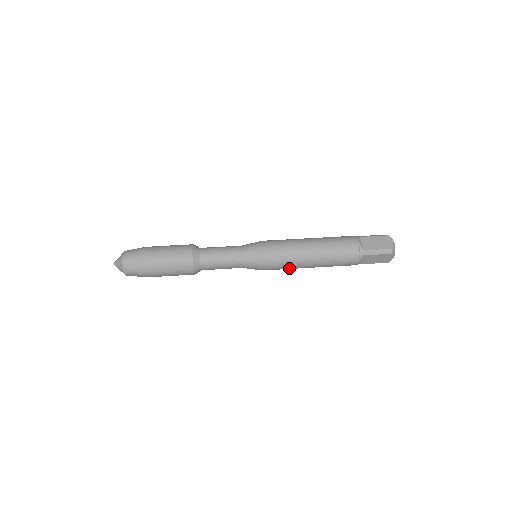
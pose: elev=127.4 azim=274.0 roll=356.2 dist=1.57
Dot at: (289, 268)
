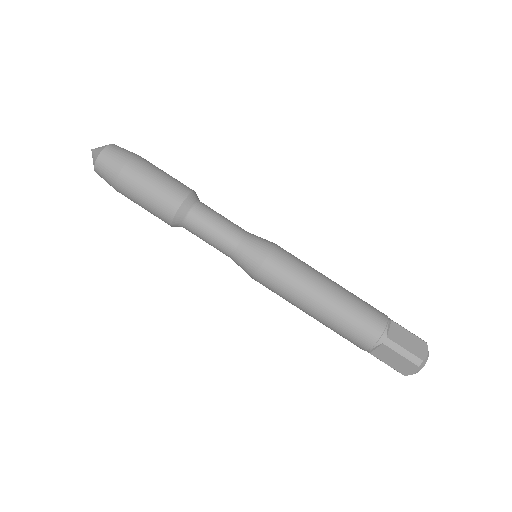
Dot at: (284, 296)
